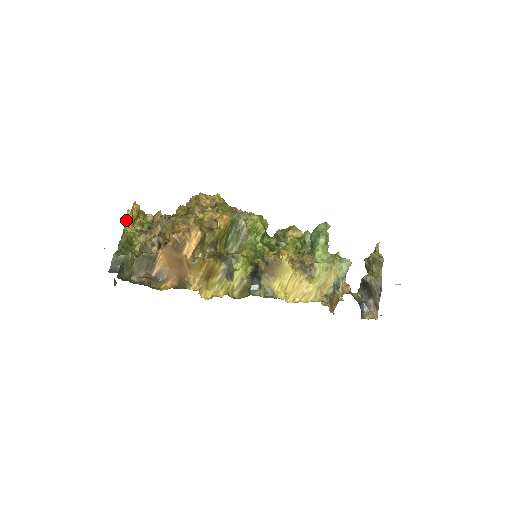
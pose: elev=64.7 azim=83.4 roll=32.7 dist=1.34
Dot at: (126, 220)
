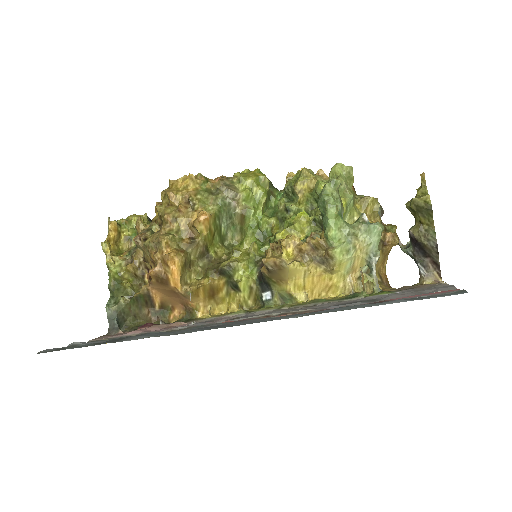
Dot at: (105, 254)
